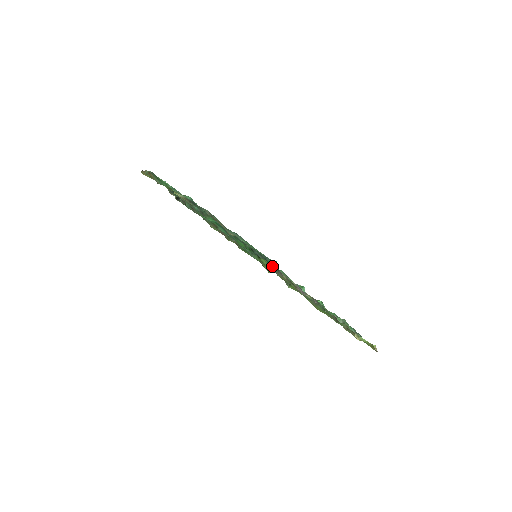
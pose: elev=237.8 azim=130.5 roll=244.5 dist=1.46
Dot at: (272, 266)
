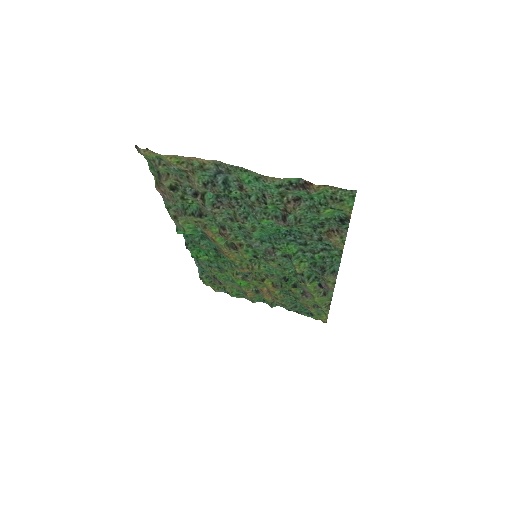
Dot at: (326, 270)
